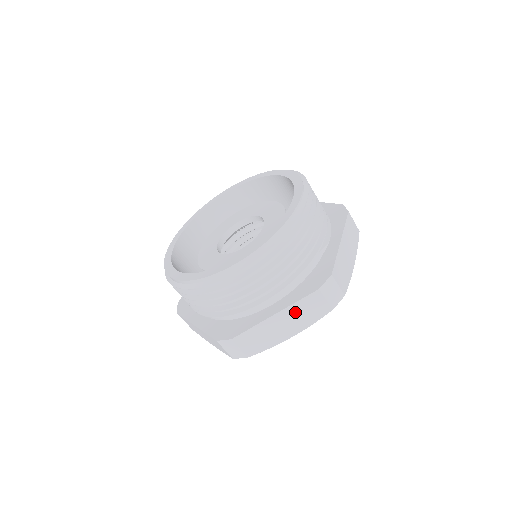
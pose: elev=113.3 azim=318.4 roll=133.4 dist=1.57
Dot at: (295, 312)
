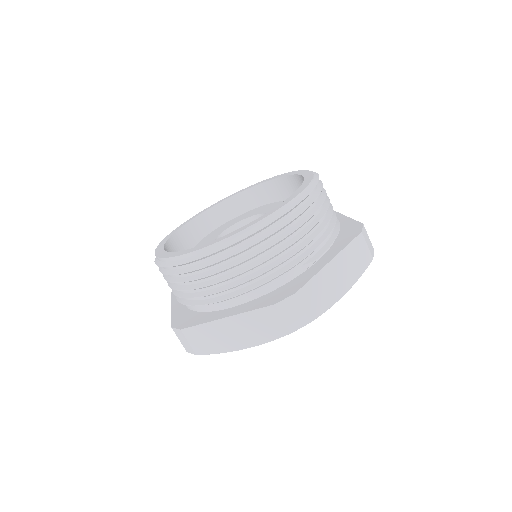
Dot at: (247, 322)
